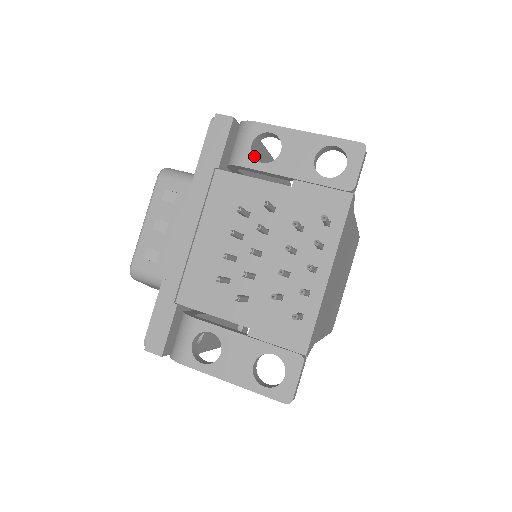
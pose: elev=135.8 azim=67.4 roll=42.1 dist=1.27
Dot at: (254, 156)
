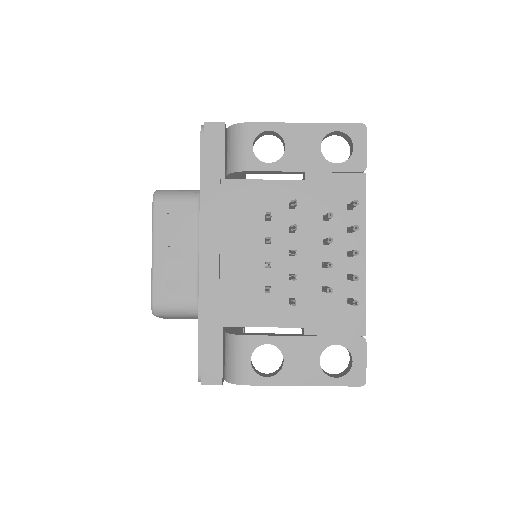
Dot at: occluded
